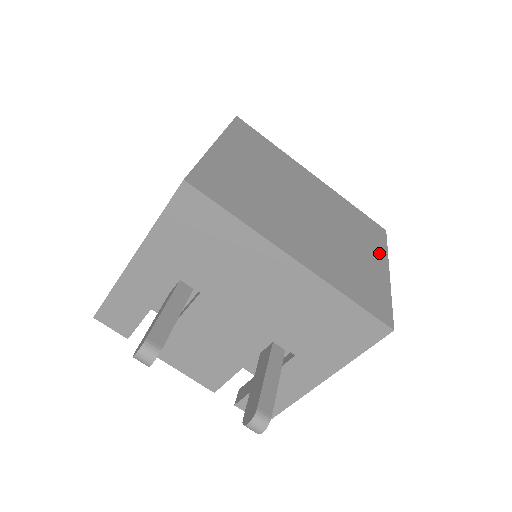
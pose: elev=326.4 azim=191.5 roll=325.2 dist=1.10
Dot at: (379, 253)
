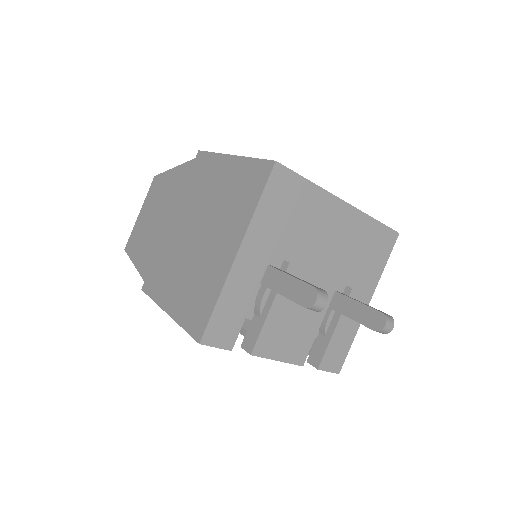
Dot at: occluded
